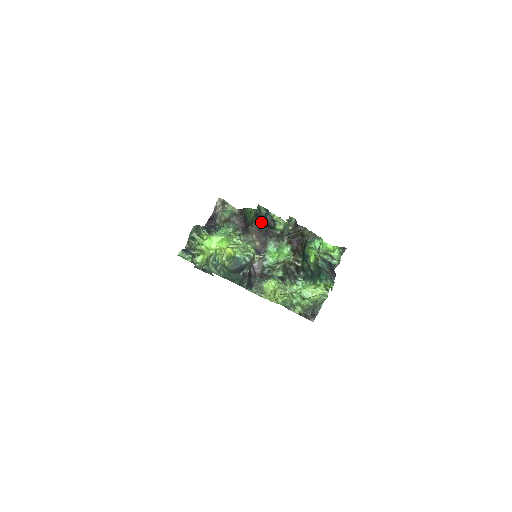
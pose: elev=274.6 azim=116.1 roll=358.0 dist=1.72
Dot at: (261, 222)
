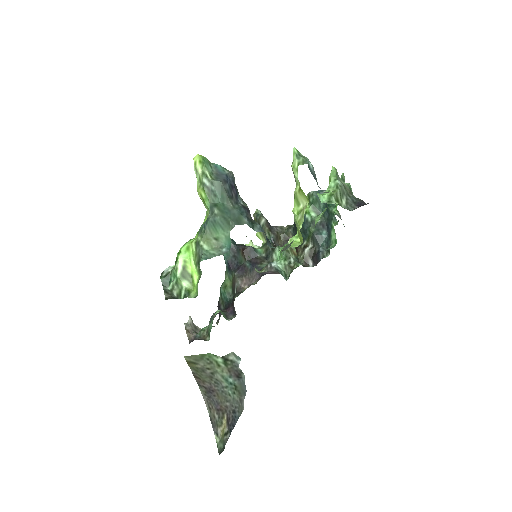
Dot at: (239, 264)
